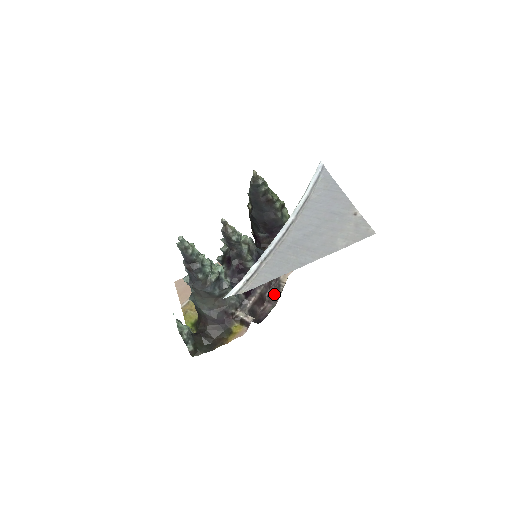
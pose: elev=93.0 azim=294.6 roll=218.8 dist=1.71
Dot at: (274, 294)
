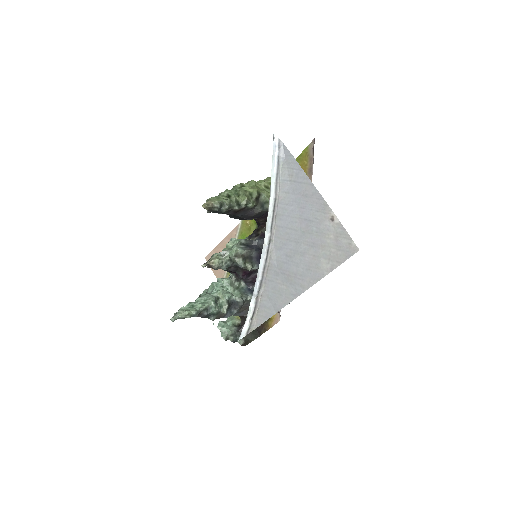
Dot at: occluded
